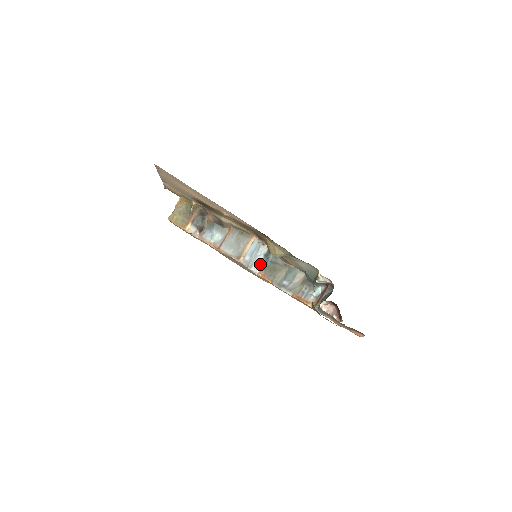
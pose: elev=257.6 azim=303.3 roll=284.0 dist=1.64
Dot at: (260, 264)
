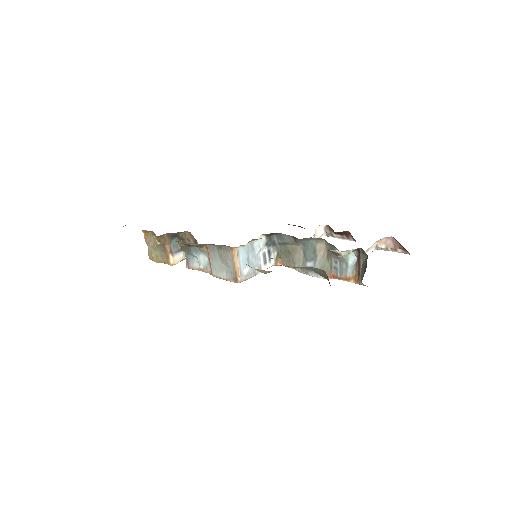
Dot at: (270, 254)
